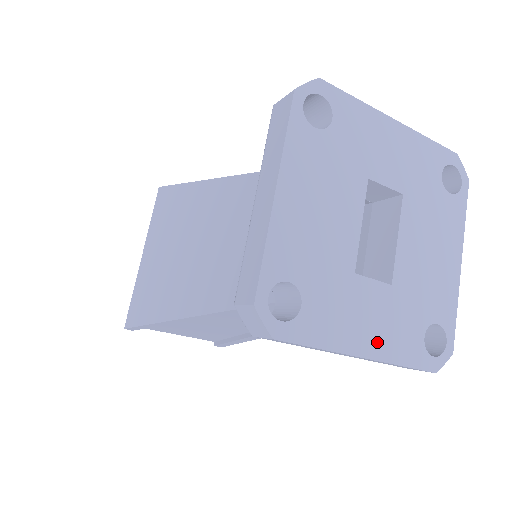
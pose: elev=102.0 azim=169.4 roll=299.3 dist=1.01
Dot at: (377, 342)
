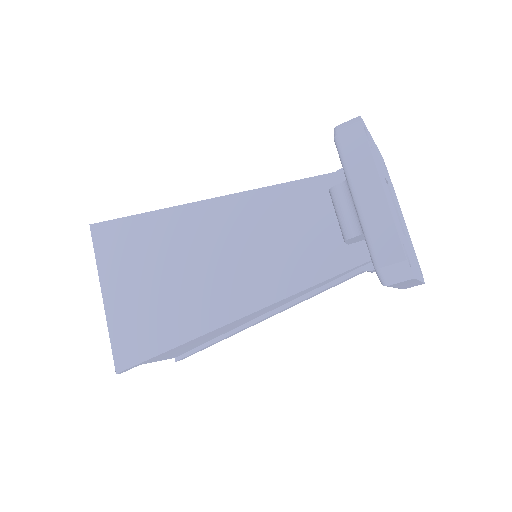
Dot at: (417, 271)
